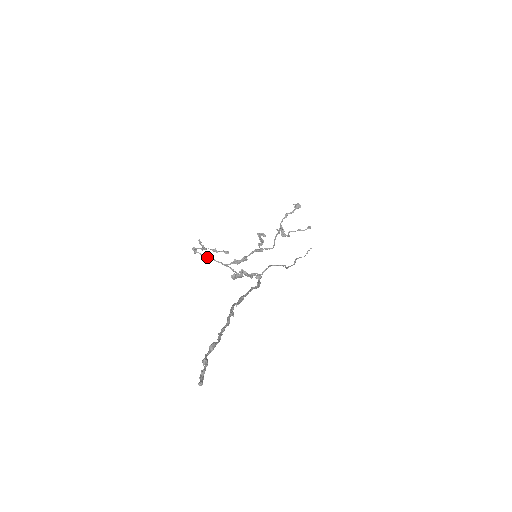
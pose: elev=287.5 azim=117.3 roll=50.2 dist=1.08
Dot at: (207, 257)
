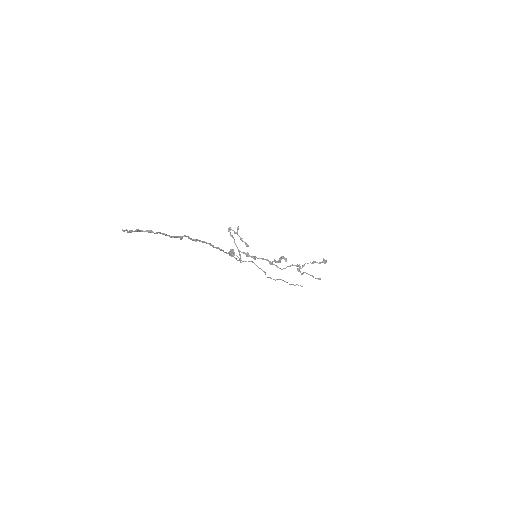
Dot at: occluded
